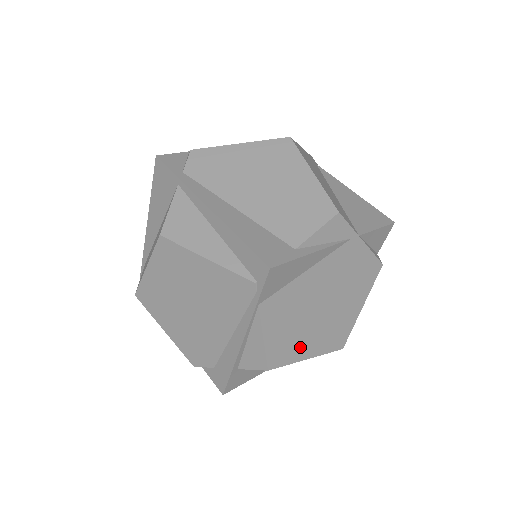
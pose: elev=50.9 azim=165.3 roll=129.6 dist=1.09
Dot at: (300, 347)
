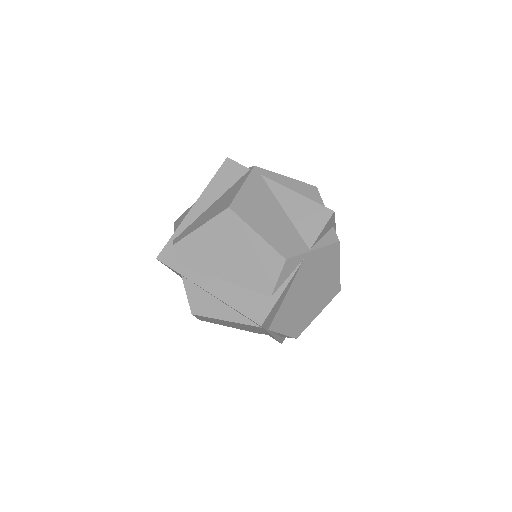
Dot at: (309, 316)
